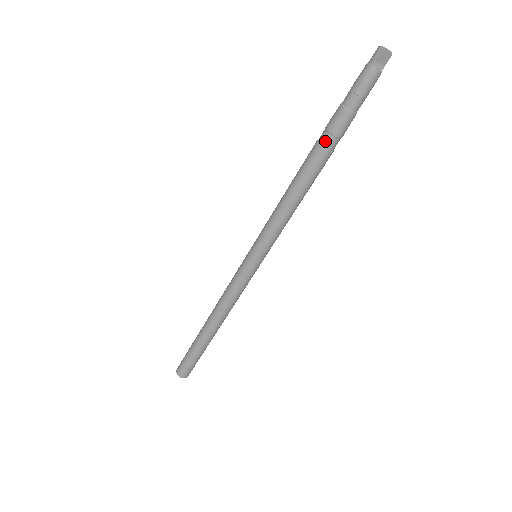
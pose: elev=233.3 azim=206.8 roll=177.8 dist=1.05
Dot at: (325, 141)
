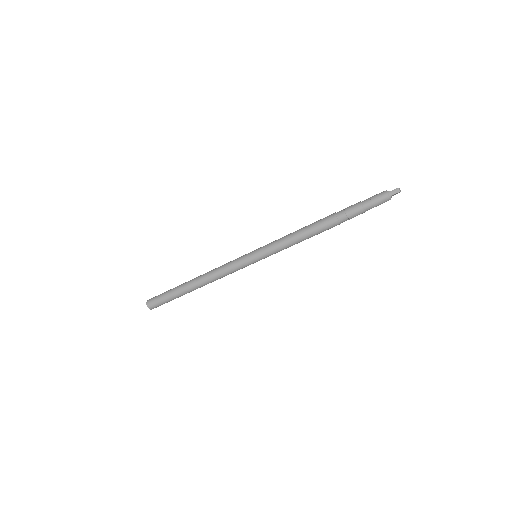
Dot at: (342, 219)
